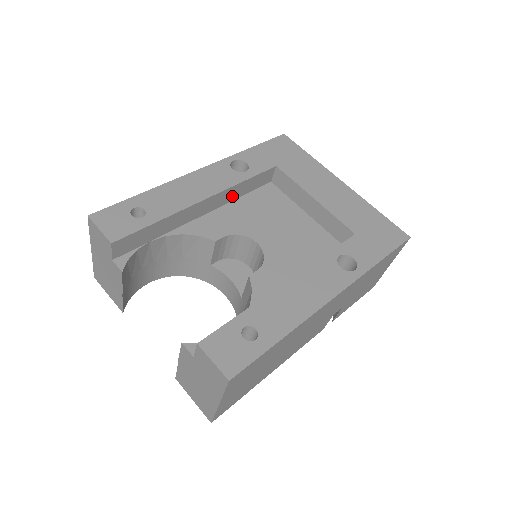
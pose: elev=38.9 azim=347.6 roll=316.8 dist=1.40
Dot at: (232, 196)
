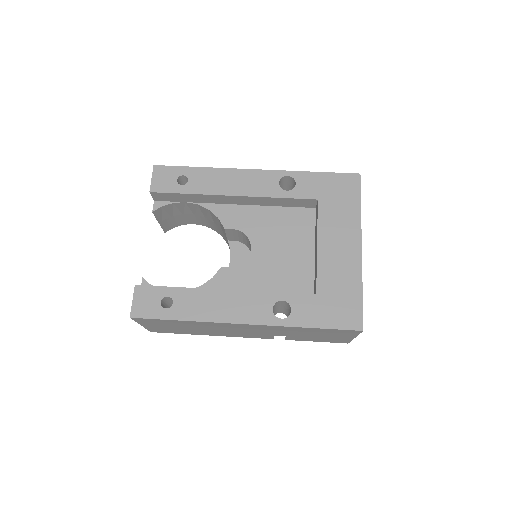
Dot at: (267, 203)
